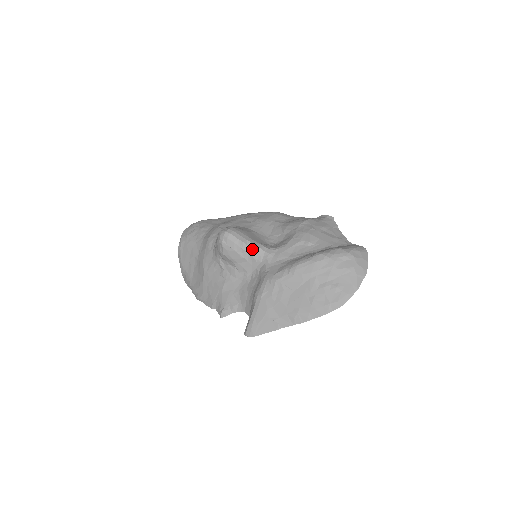
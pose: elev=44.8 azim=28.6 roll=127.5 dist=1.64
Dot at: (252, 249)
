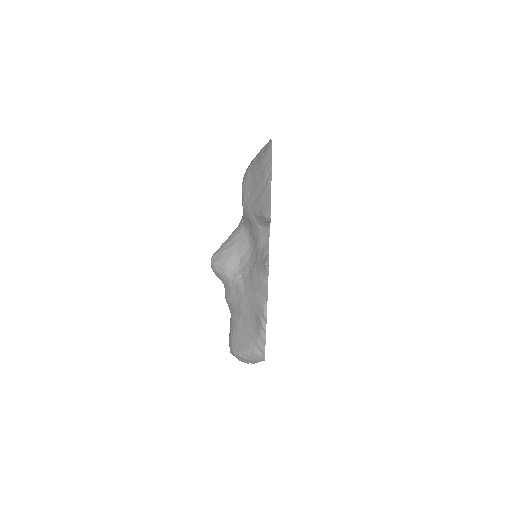
Dot at: (230, 237)
